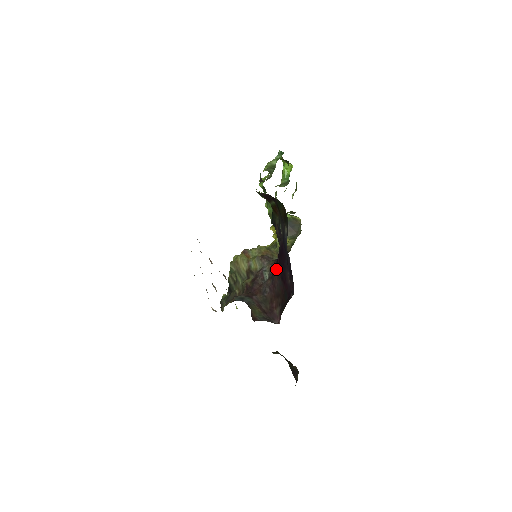
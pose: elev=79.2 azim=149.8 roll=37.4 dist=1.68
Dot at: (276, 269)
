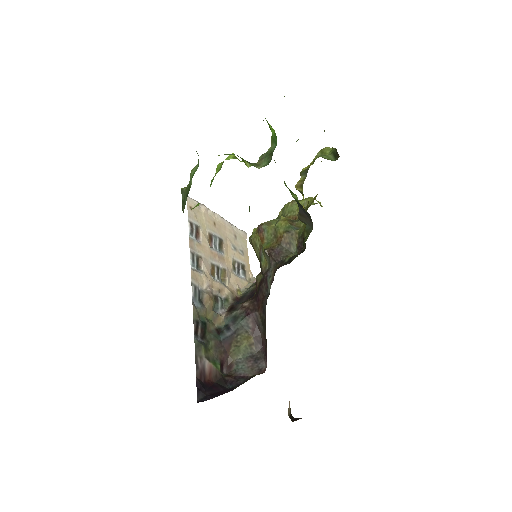
Dot at: occluded
